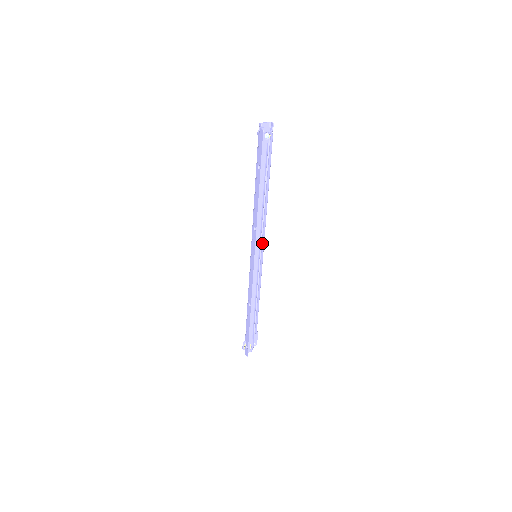
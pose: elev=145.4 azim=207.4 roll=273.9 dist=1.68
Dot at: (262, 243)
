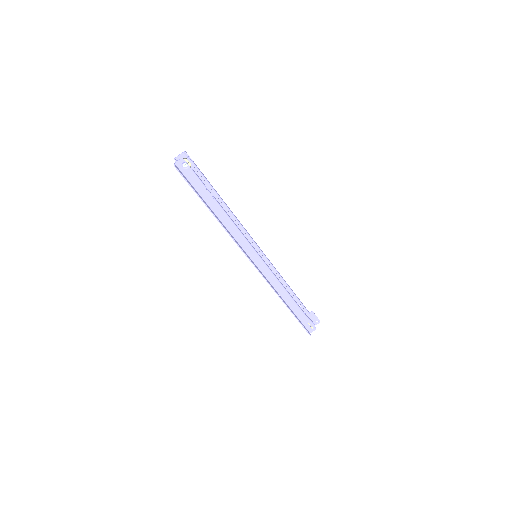
Dot at: (253, 244)
